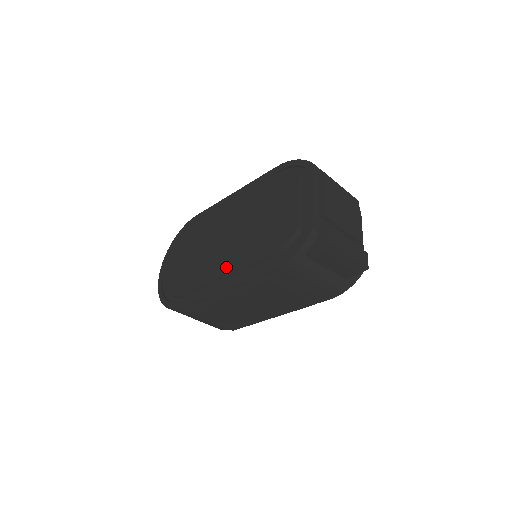
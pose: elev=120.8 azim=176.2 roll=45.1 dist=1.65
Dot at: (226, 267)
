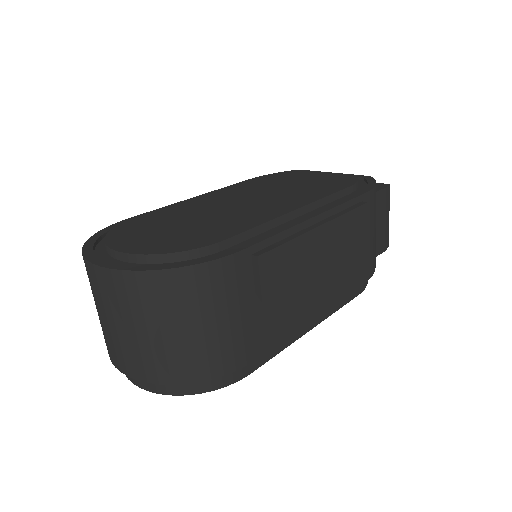
Dot at: (294, 204)
